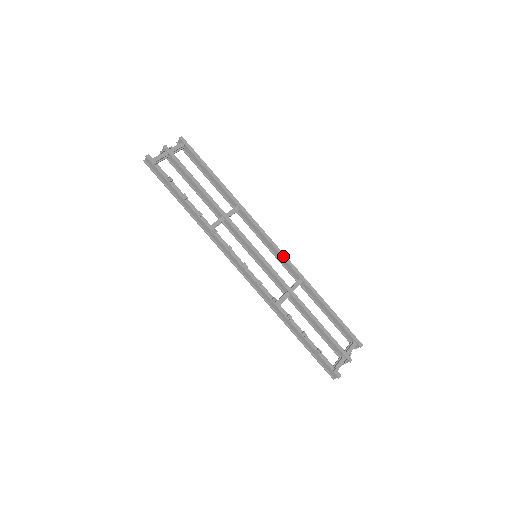
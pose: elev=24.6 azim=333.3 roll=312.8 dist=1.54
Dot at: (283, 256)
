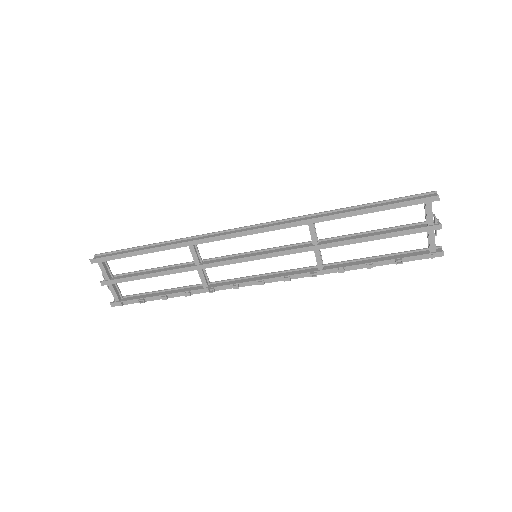
Dot at: (270, 230)
